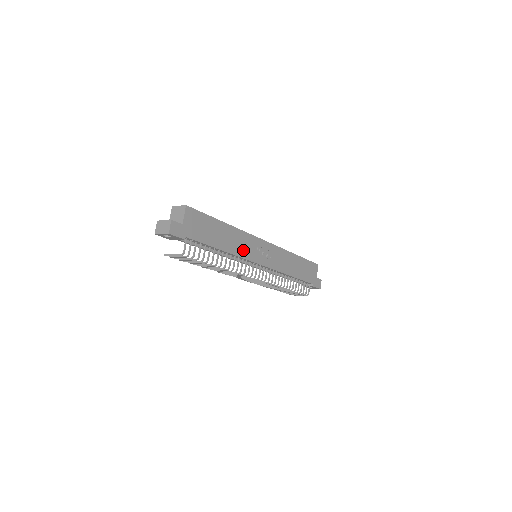
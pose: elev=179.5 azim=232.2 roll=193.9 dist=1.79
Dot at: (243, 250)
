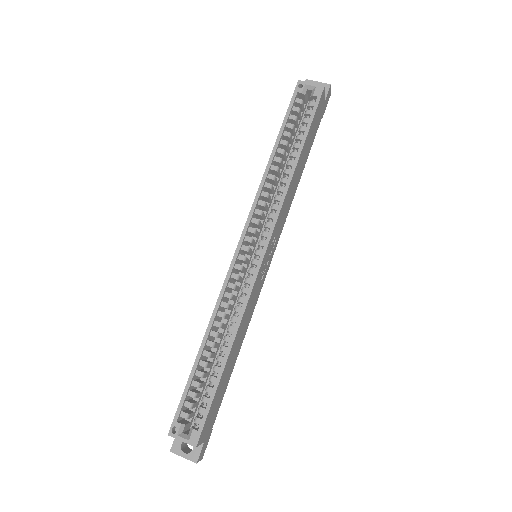
Dot at: (252, 308)
